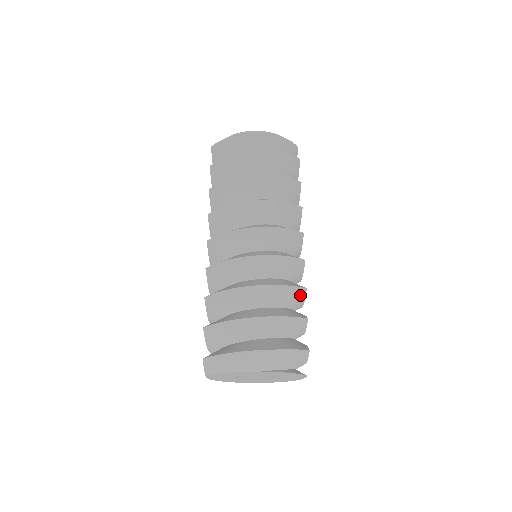
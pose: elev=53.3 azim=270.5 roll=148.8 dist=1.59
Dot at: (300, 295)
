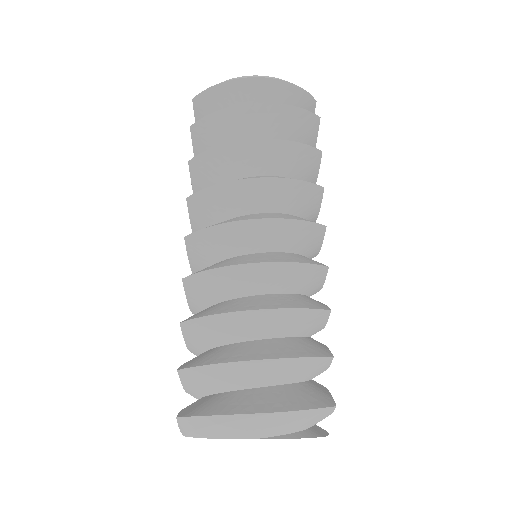
Dot at: (321, 319)
